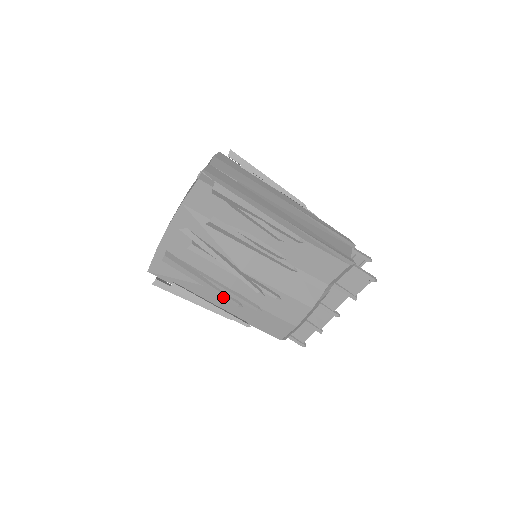
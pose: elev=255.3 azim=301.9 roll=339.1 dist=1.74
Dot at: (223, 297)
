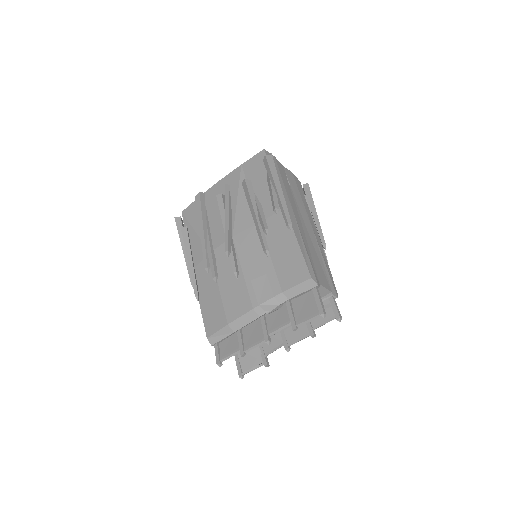
Dot at: (203, 252)
